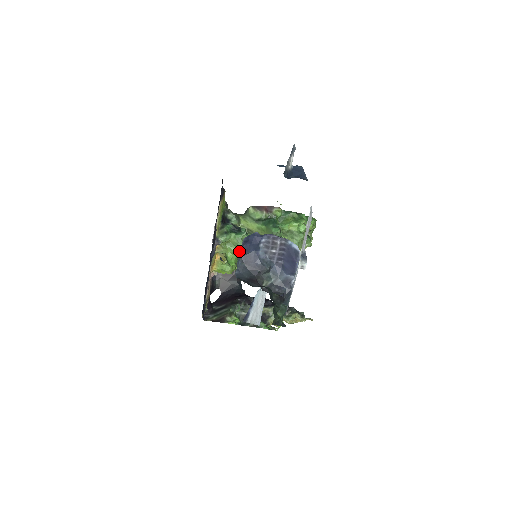
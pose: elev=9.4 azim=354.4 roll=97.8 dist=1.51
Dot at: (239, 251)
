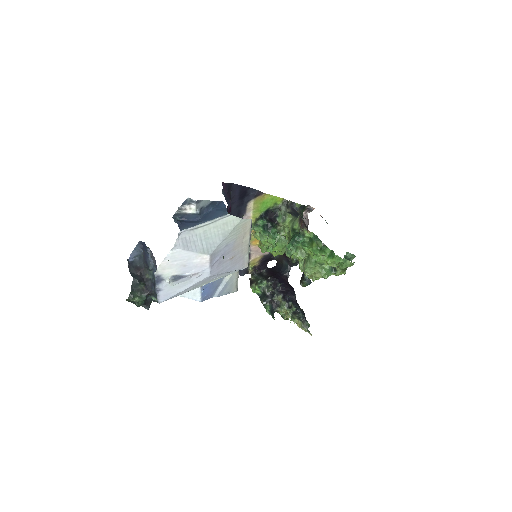
Dot at: occluded
